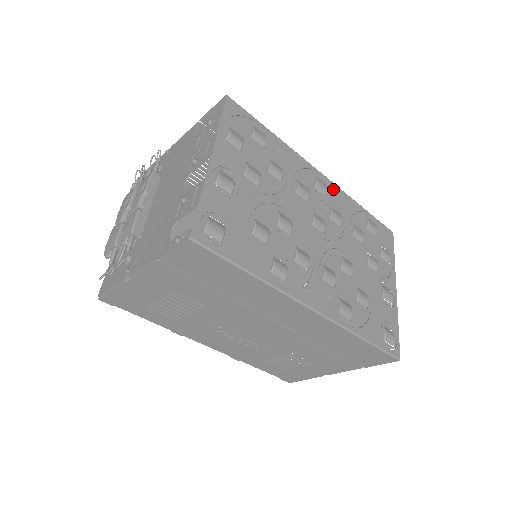
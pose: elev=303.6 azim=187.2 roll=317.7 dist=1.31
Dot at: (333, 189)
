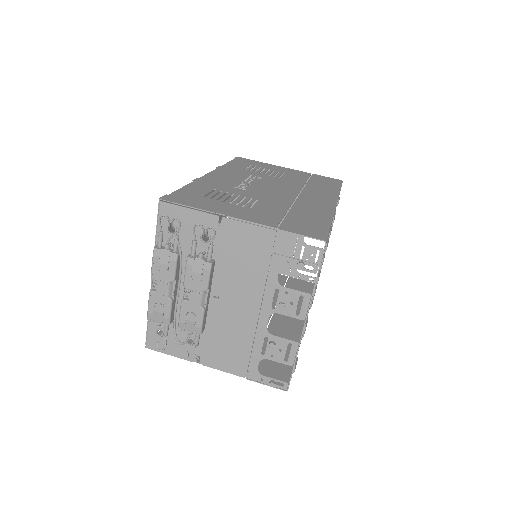
Dot at: occluded
